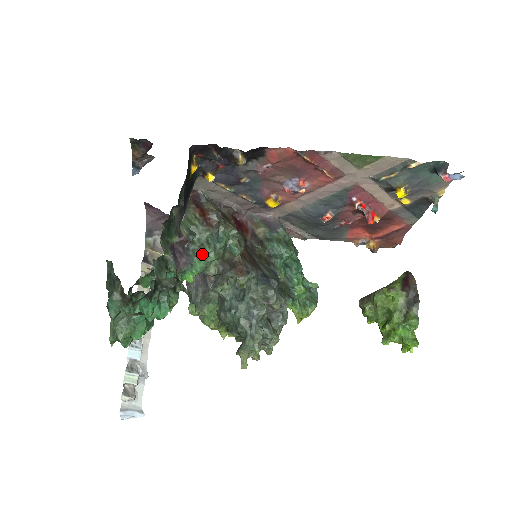
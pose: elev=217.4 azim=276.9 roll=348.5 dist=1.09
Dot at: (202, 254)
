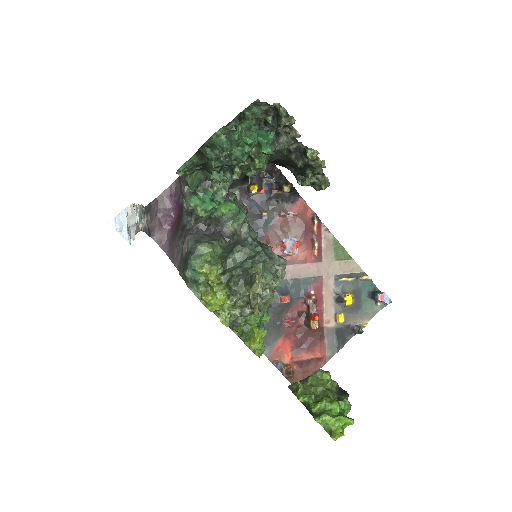
Dot at: occluded
